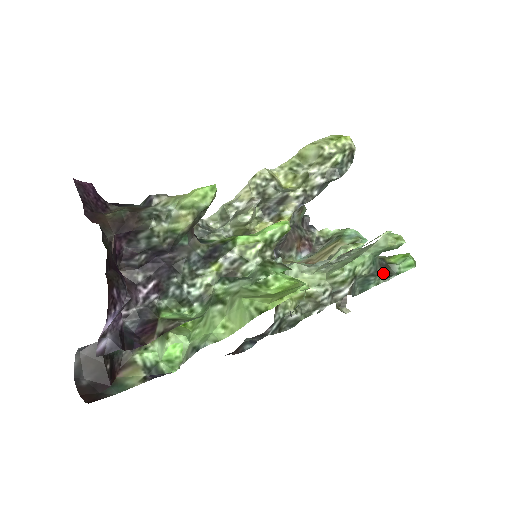
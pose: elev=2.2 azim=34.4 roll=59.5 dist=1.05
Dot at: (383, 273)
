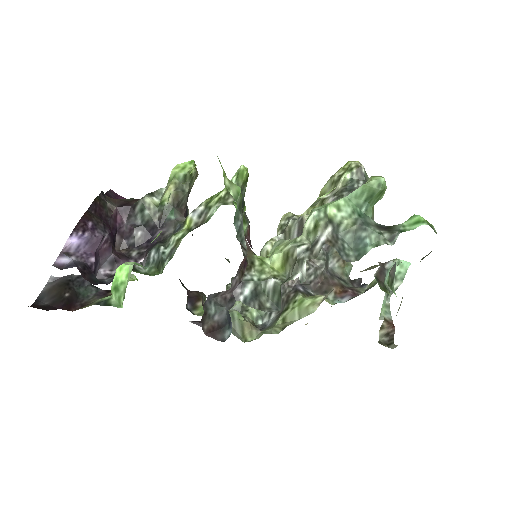
Dot at: (382, 233)
